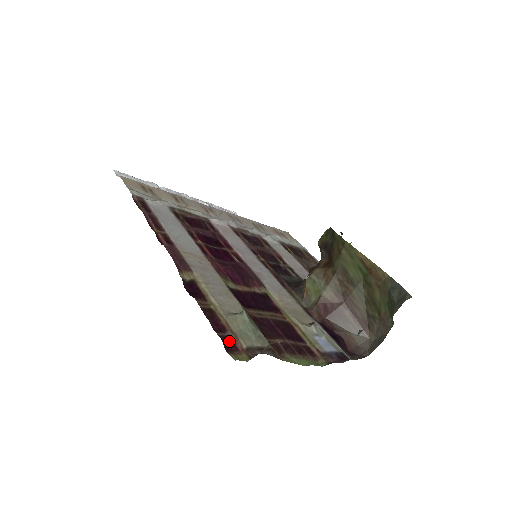
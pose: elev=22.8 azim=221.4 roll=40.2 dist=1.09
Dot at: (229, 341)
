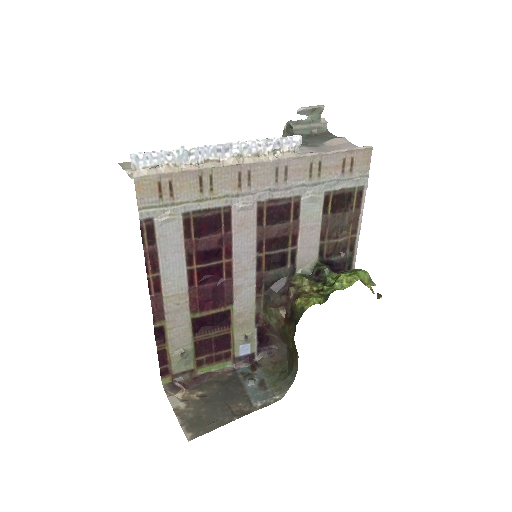
Dot at: (165, 371)
